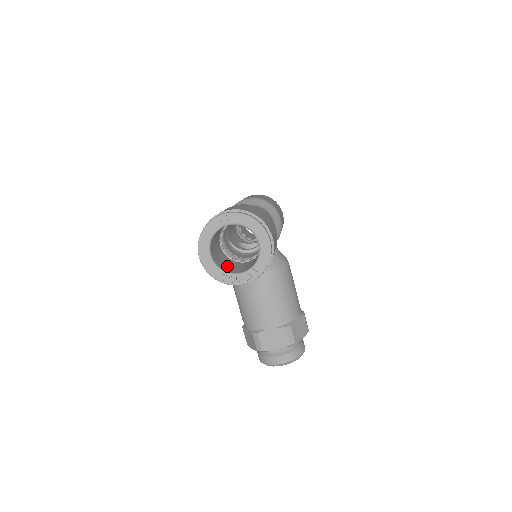
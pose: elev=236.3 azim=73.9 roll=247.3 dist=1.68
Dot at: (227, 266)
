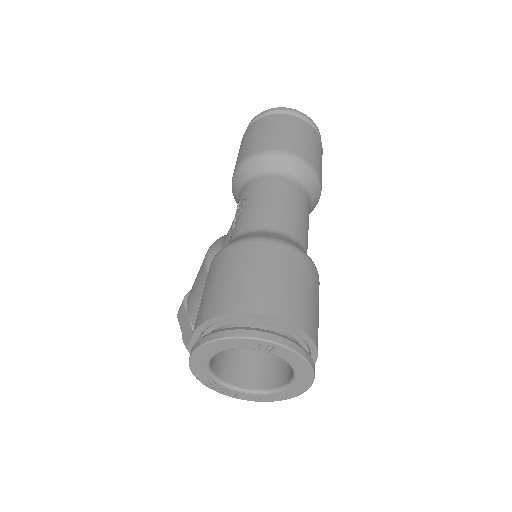
Dot at: occluded
